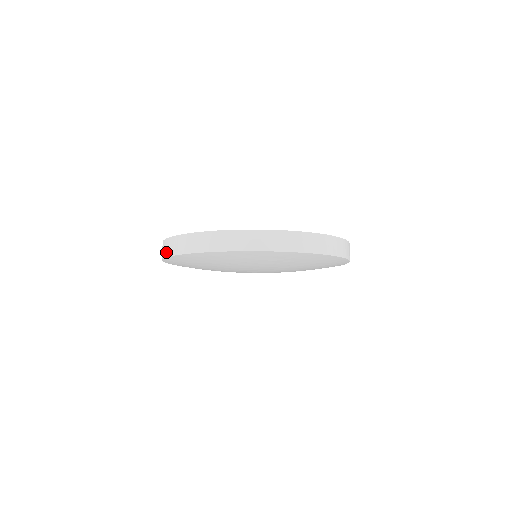
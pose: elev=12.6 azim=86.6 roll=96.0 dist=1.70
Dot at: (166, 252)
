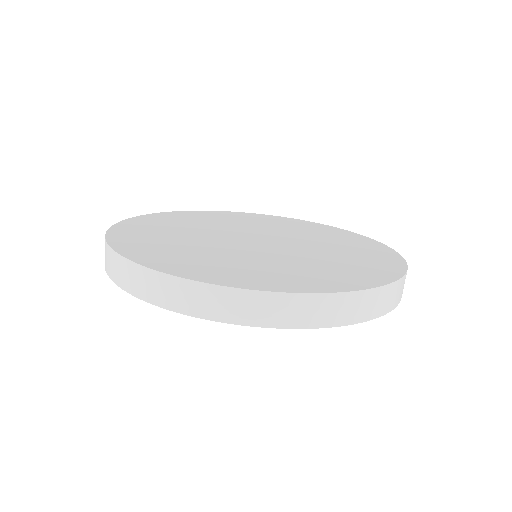
Dot at: (148, 294)
